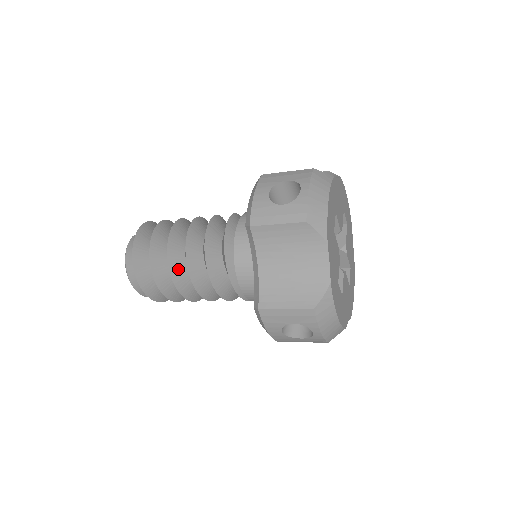
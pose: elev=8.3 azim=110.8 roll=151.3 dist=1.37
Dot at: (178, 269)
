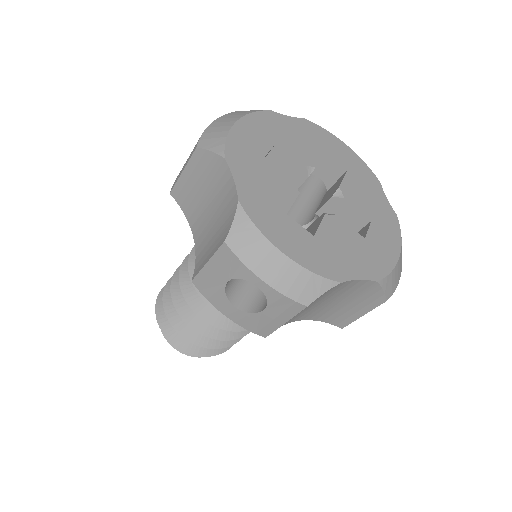
Dot at: (184, 300)
